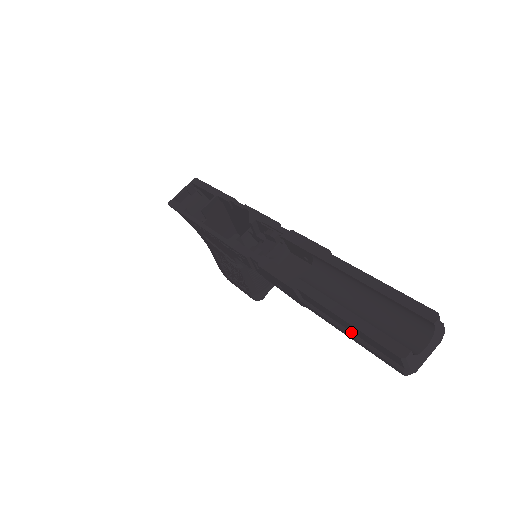
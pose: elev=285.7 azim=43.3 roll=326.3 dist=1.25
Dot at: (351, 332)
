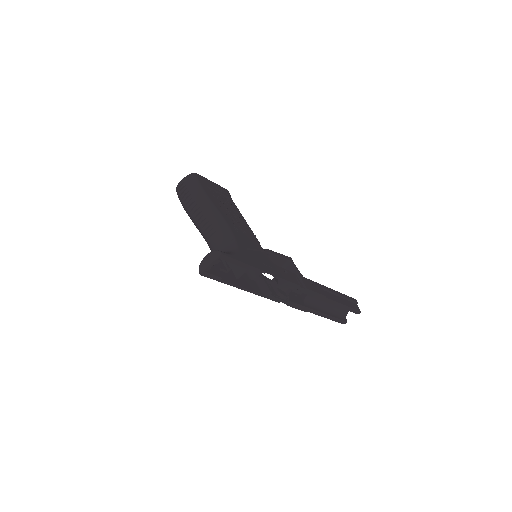
Dot at: occluded
